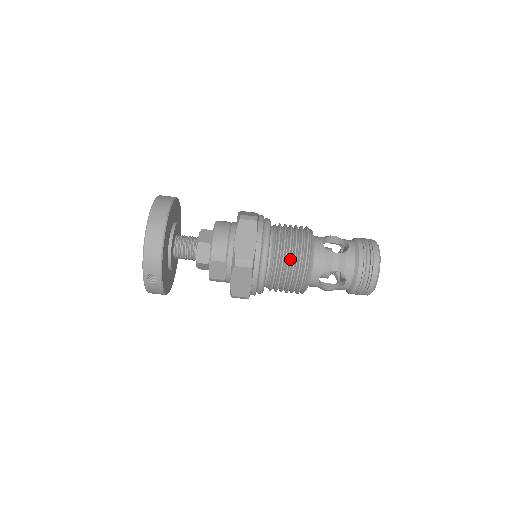
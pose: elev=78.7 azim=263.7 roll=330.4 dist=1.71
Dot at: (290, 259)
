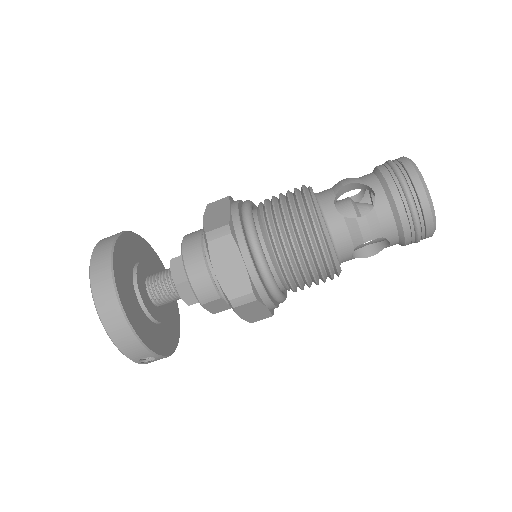
Dot at: (301, 259)
